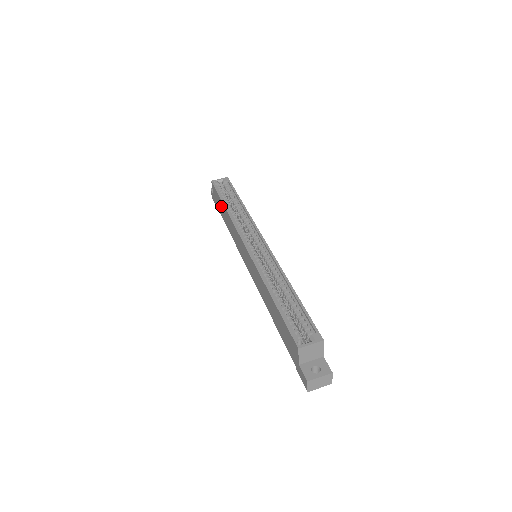
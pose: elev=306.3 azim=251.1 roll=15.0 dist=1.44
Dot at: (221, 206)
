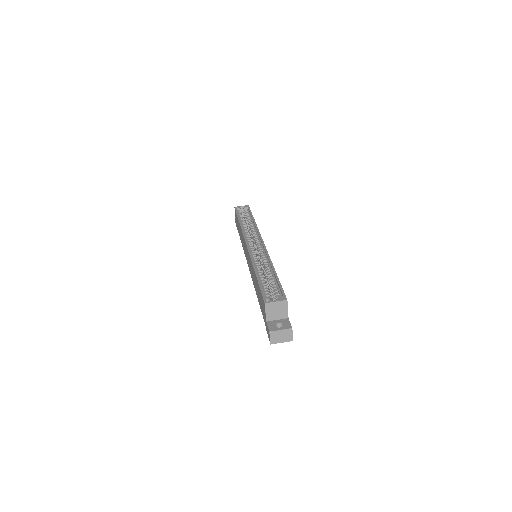
Dot at: (238, 224)
